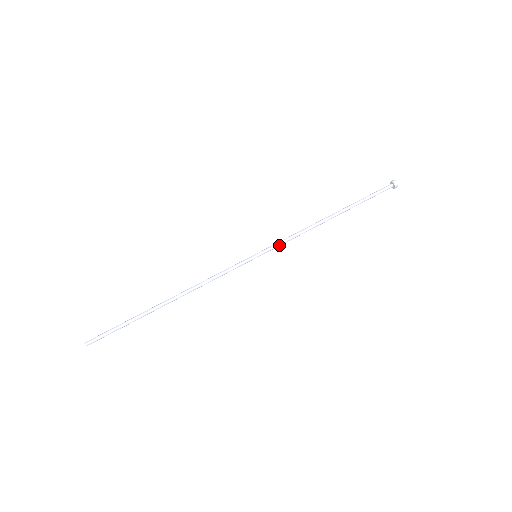
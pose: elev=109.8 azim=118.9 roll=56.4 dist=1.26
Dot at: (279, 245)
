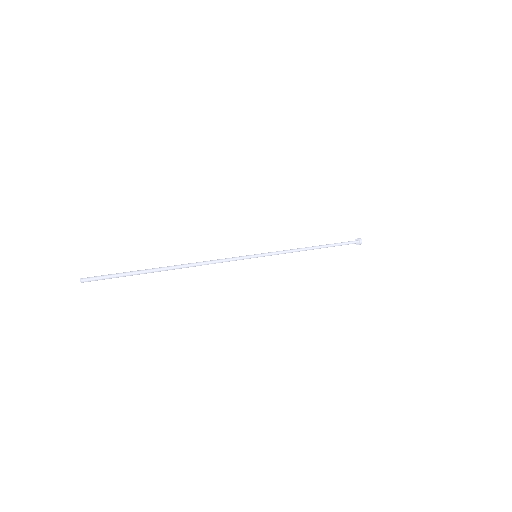
Dot at: (275, 252)
